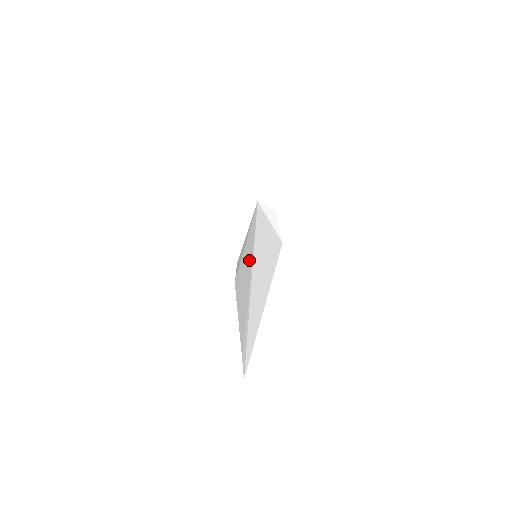
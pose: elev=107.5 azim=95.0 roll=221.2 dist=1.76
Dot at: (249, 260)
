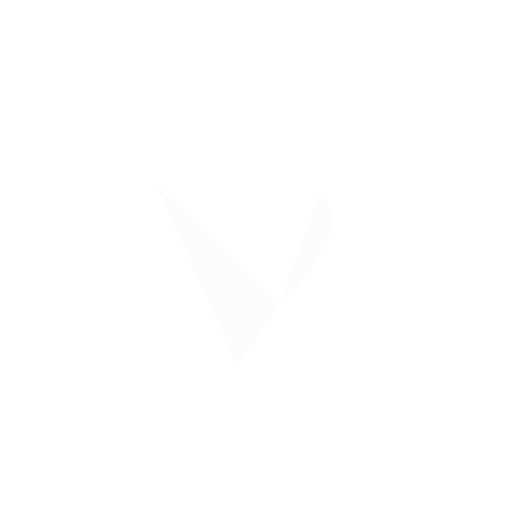
Dot at: (249, 251)
